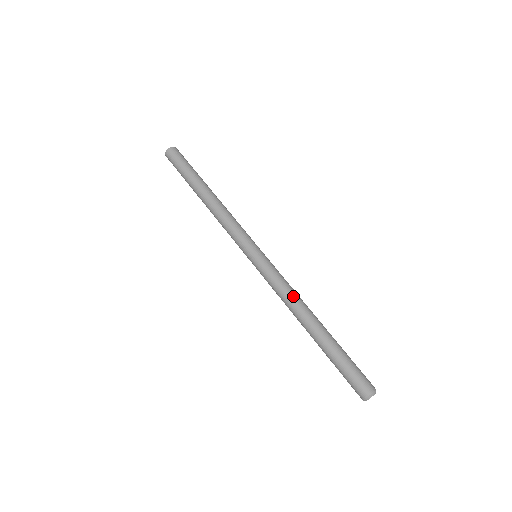
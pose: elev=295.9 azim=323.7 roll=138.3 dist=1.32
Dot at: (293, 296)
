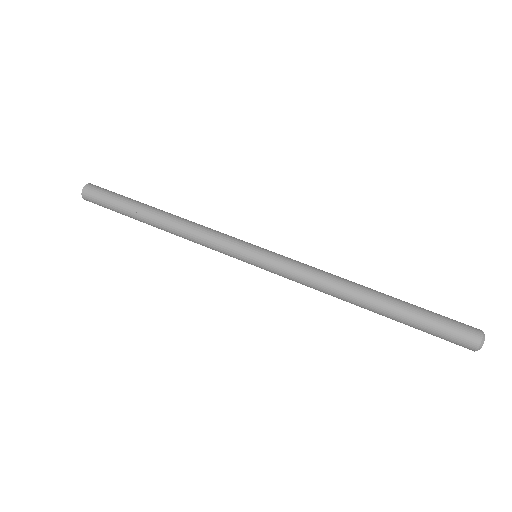
Dot at: (327, 277)
